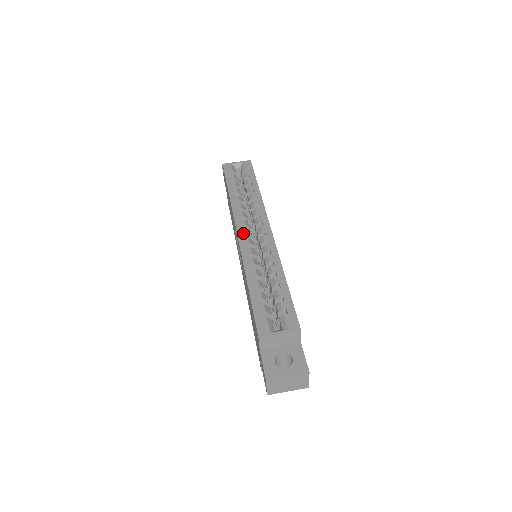
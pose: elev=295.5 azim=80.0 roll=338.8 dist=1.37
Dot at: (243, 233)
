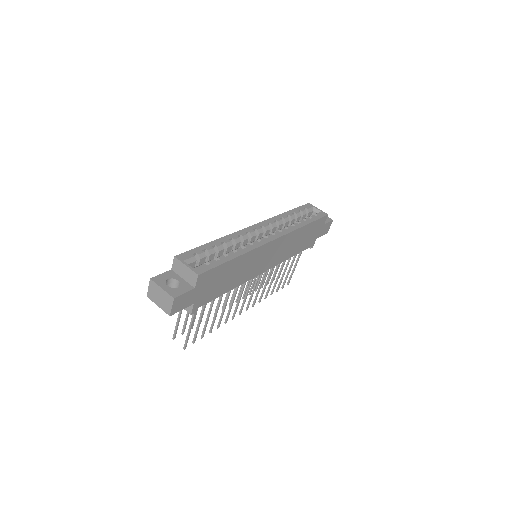
Dot at: (256, 227)
